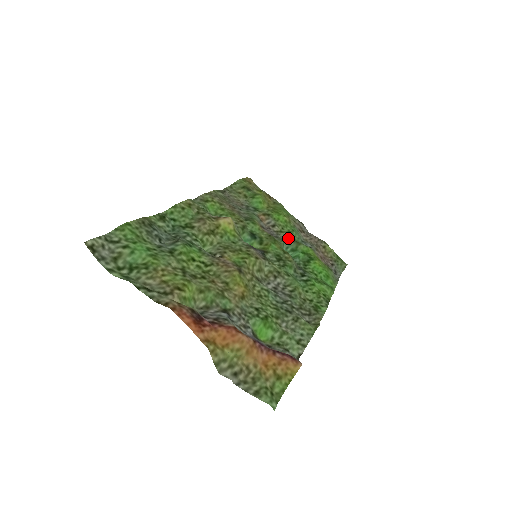
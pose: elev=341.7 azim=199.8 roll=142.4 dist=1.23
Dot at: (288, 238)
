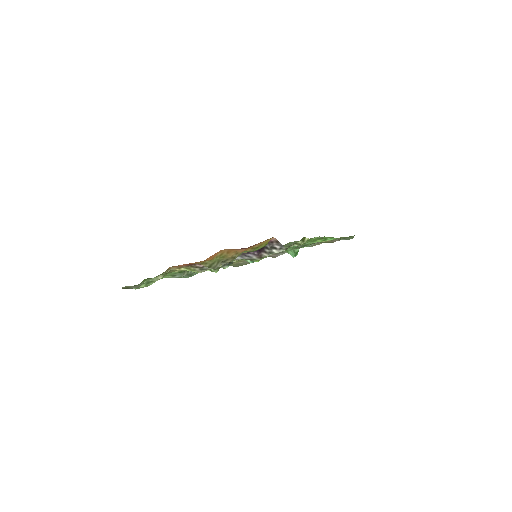
Dot at: occluded
